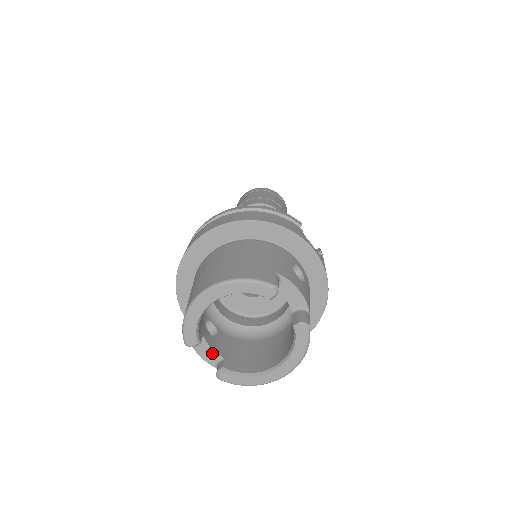
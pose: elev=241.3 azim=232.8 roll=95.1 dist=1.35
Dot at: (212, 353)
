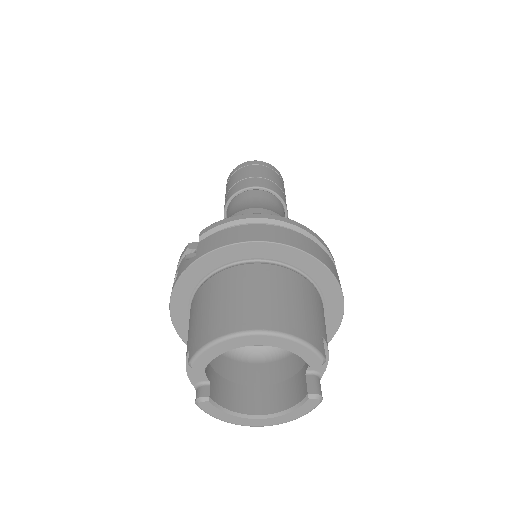
Dot at: (202, 374)
